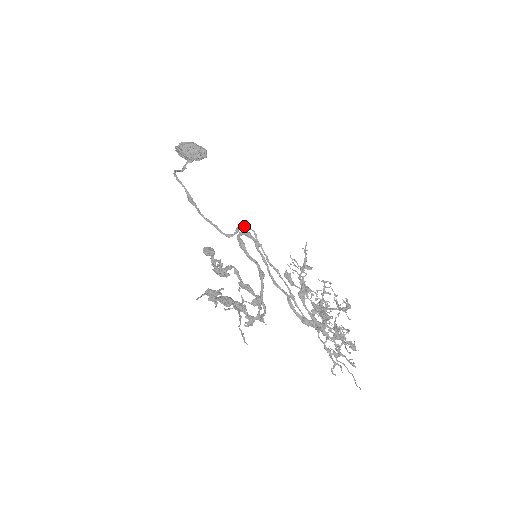
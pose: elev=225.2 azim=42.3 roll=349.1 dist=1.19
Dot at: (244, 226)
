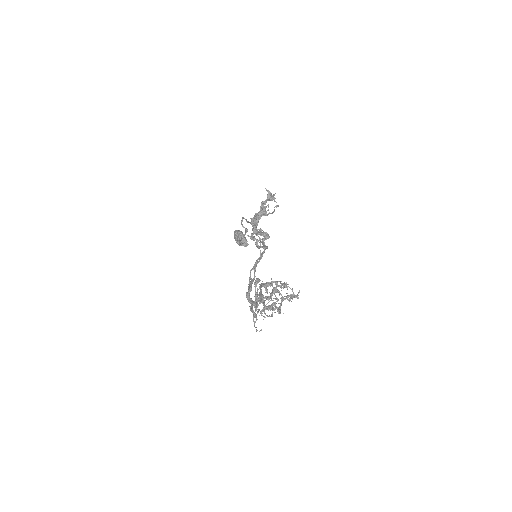
Dot at: occluded
